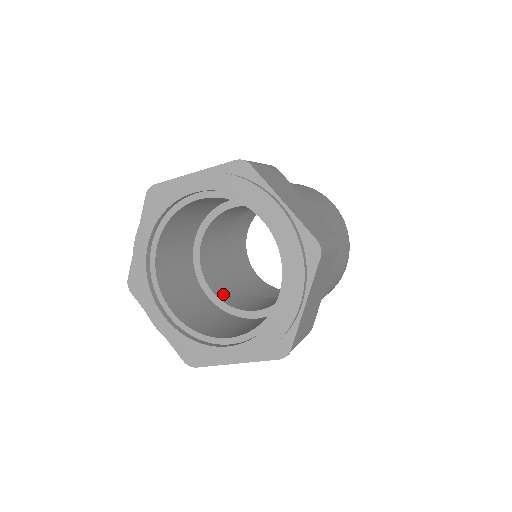
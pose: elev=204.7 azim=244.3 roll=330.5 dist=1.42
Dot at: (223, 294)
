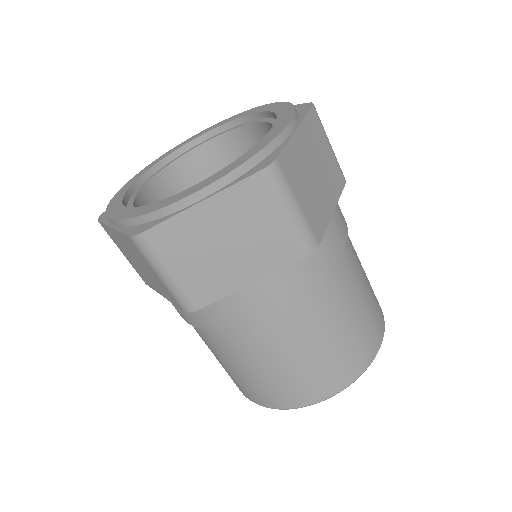
Dot at: occluded
